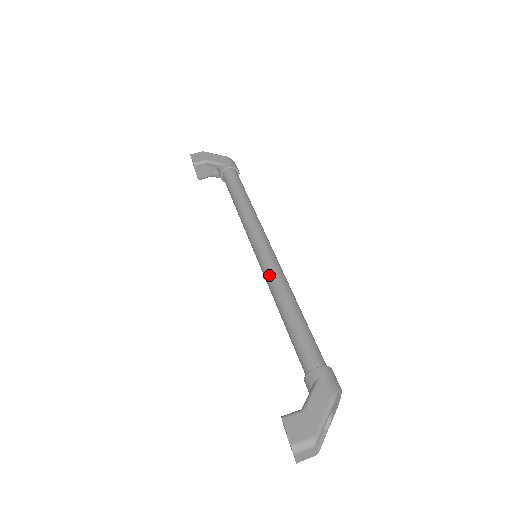
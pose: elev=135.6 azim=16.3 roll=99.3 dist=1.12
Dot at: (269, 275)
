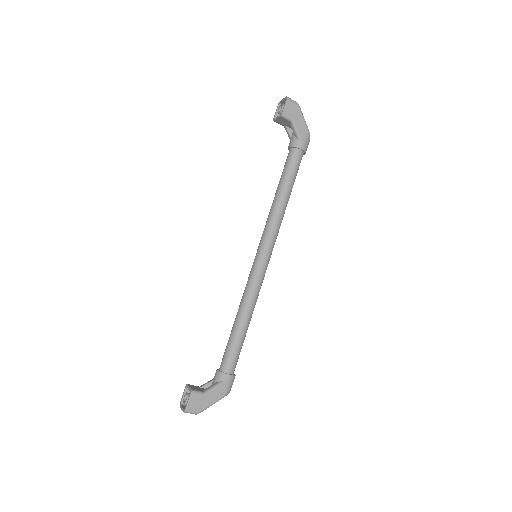
Dot at: (252, 285)
